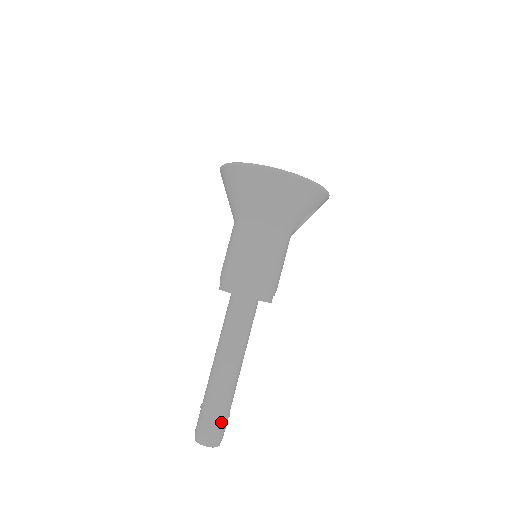
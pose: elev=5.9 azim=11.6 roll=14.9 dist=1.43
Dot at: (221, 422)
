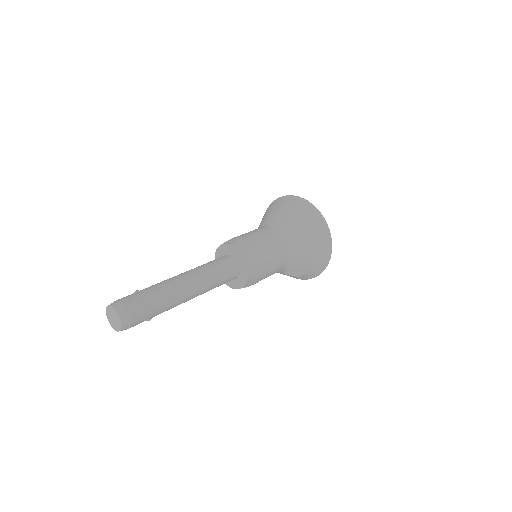
Dot at: (146, 317)
